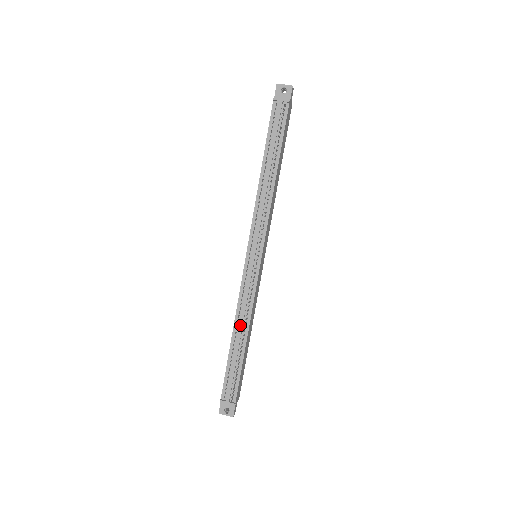
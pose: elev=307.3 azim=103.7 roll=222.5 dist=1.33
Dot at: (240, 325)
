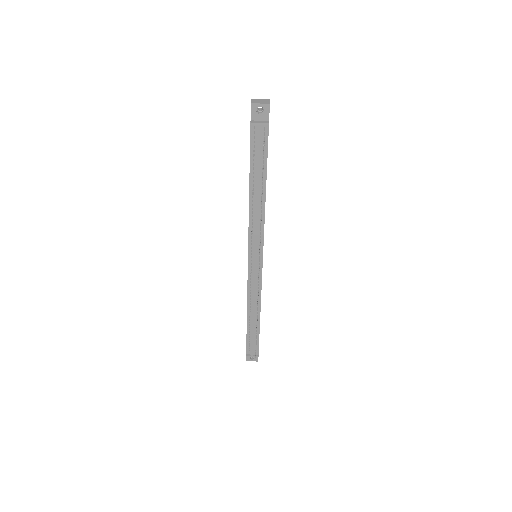
Dot at: (253, 310)
